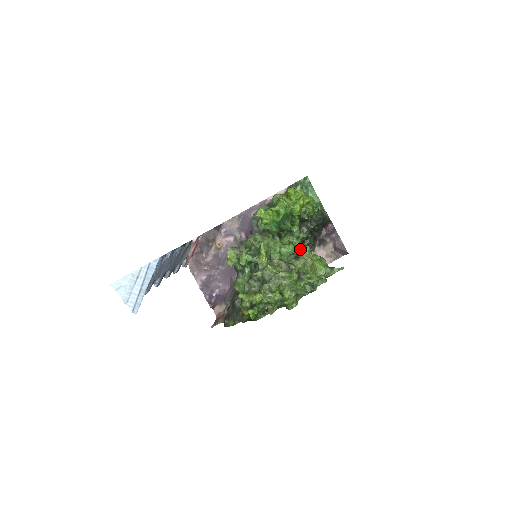
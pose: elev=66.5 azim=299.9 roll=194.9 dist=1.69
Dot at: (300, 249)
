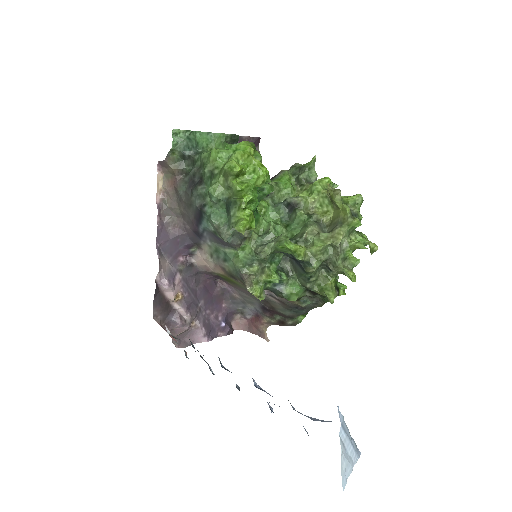
Dot at: occluded
